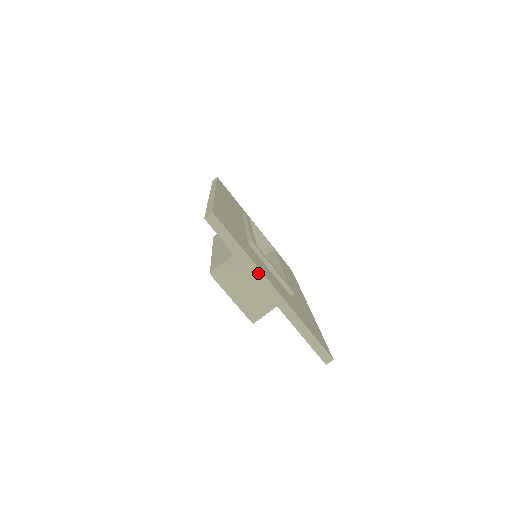
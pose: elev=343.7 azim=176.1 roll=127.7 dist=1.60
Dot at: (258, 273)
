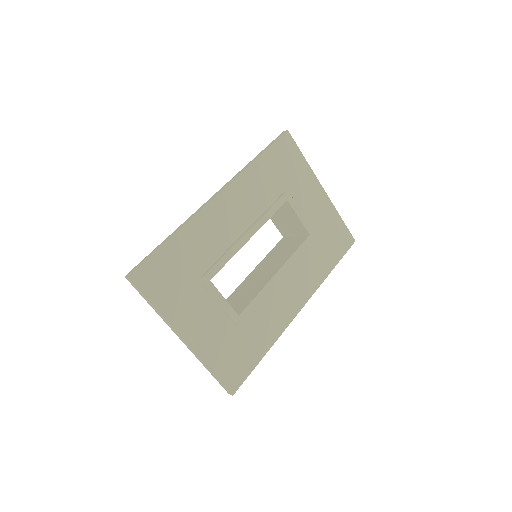
Dot at: (169, 324)
